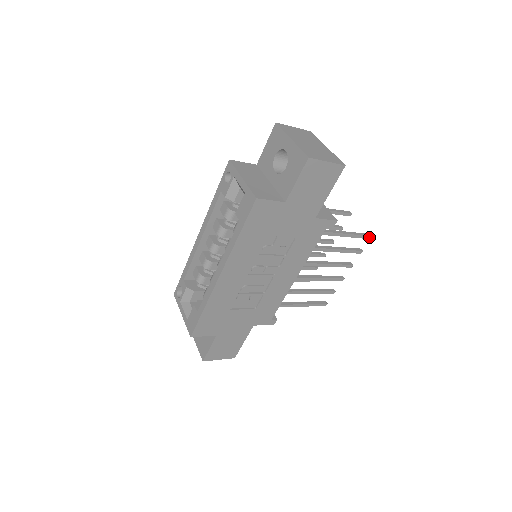
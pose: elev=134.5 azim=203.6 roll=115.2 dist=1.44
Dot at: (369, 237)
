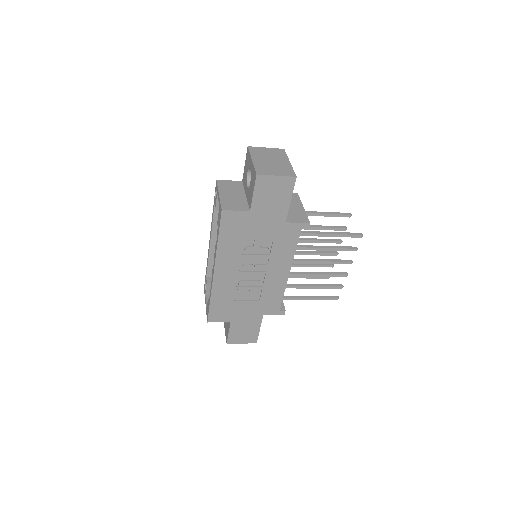
Dot at: (358, 236)
